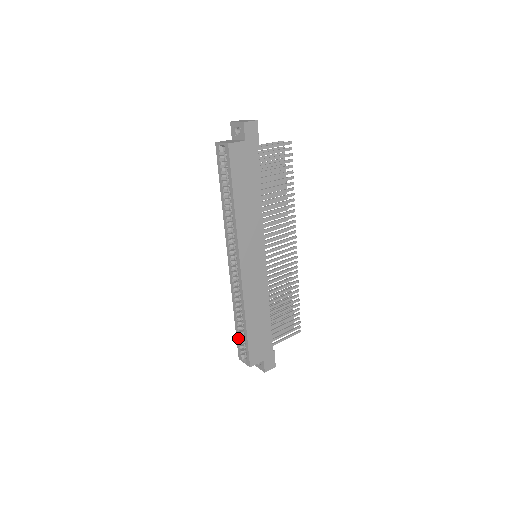
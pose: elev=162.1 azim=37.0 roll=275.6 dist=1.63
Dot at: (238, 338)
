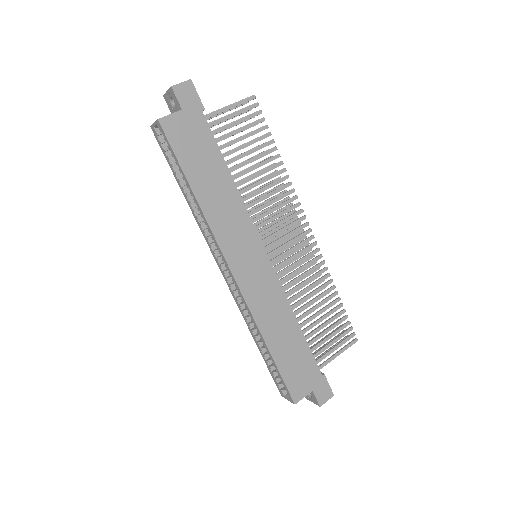
Dot at: (269, 369)
